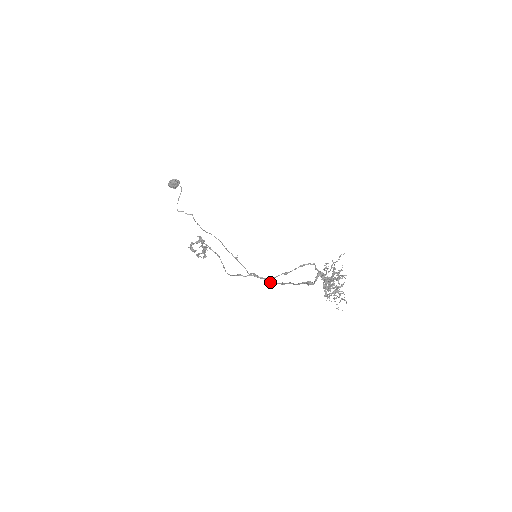
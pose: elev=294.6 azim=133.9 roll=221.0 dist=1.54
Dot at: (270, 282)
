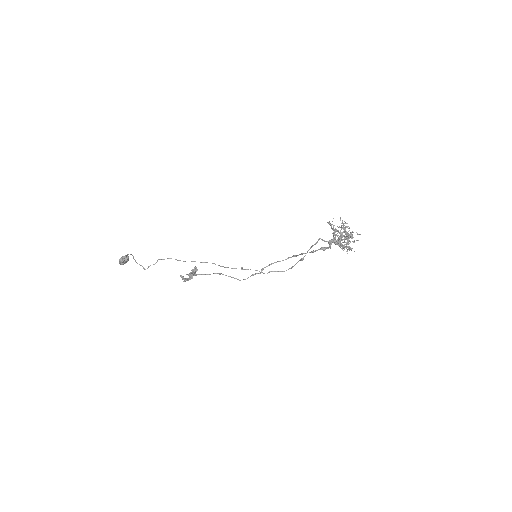
Dot at: occluded
